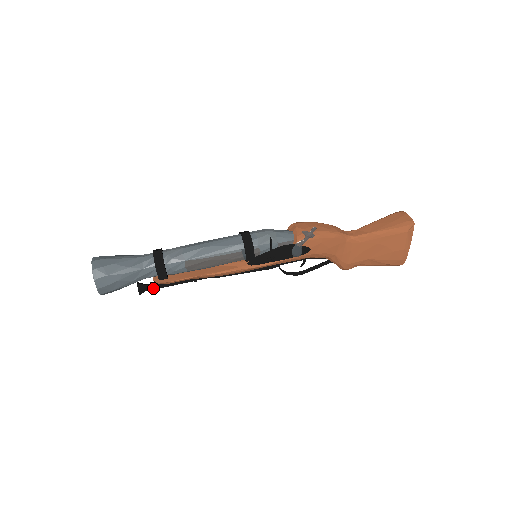
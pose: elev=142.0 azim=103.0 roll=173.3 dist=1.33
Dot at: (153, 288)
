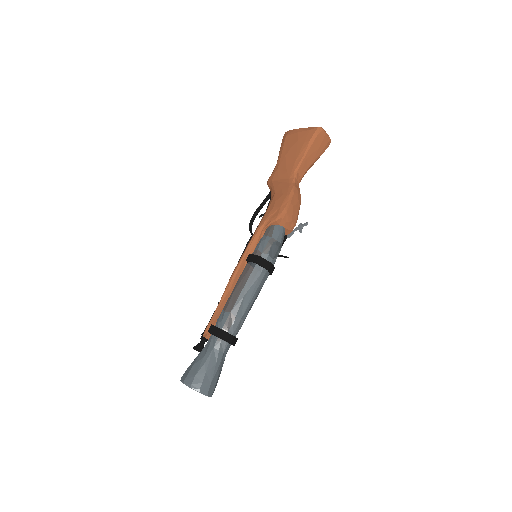
Dot at: (206, 341)
